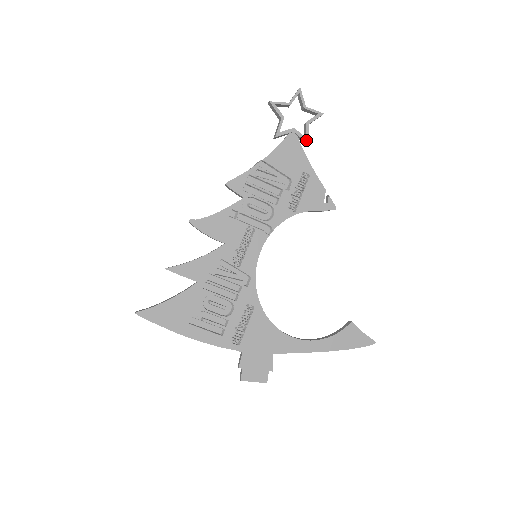
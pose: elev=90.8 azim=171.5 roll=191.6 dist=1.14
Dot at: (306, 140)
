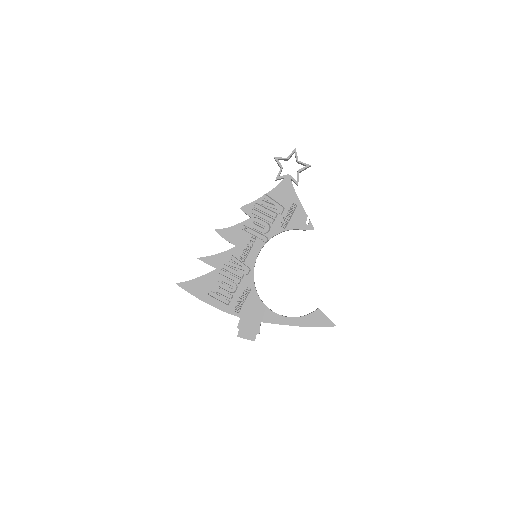
Dot at: (296, 182)
